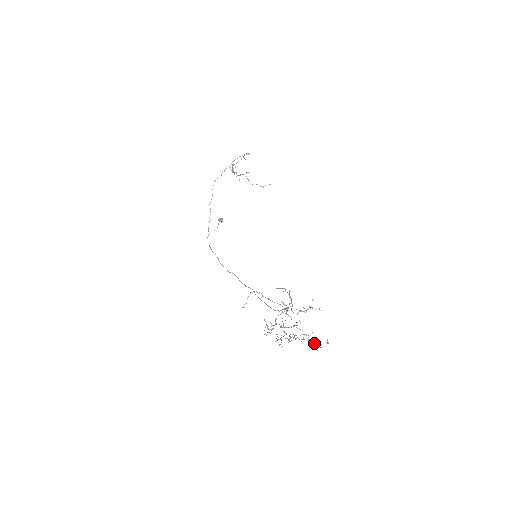
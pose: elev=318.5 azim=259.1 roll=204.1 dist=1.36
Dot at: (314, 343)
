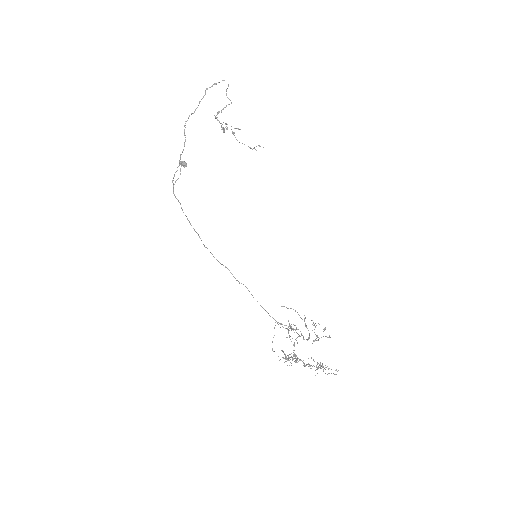
Dot at: (322, 367)
